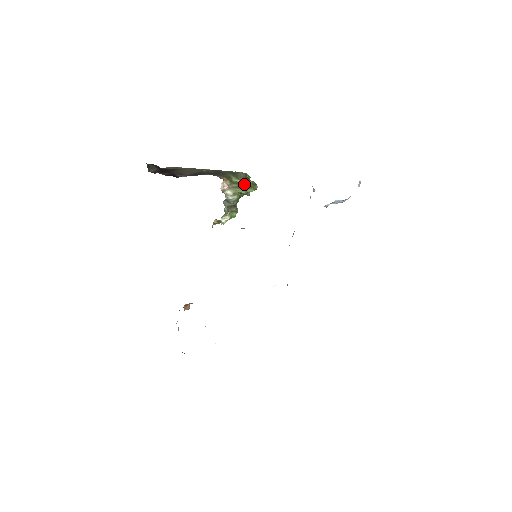
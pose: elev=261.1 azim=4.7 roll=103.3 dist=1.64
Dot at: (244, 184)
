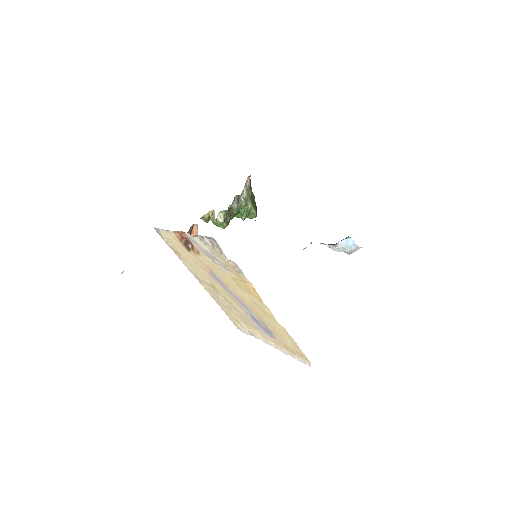
Dot at: (254, 201)
